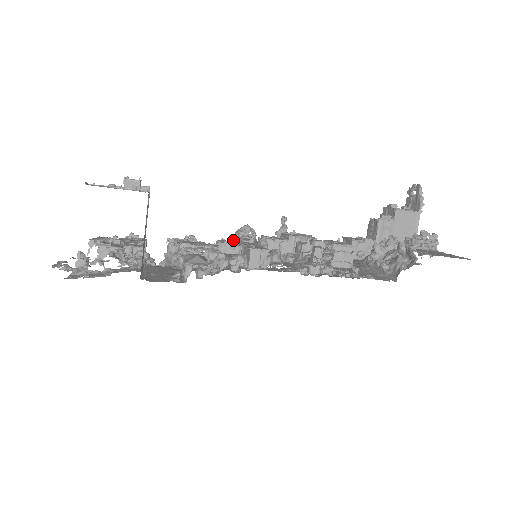
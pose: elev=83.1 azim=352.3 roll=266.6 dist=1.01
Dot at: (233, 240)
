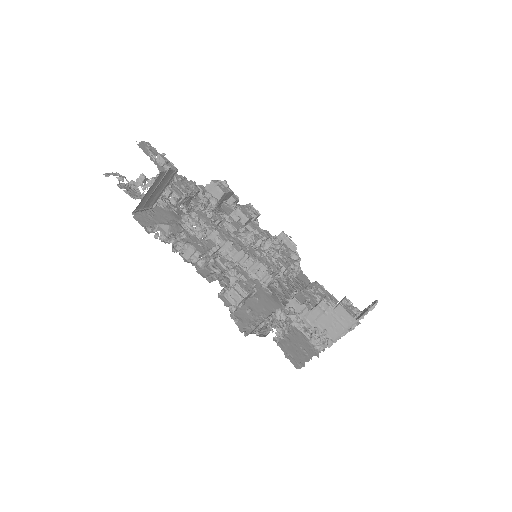
Dot at: (237, 234)
